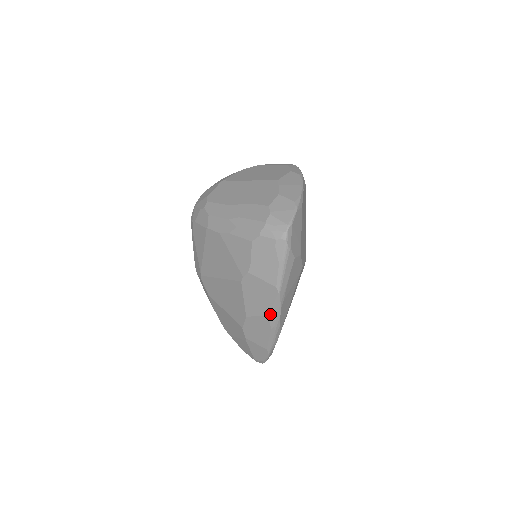
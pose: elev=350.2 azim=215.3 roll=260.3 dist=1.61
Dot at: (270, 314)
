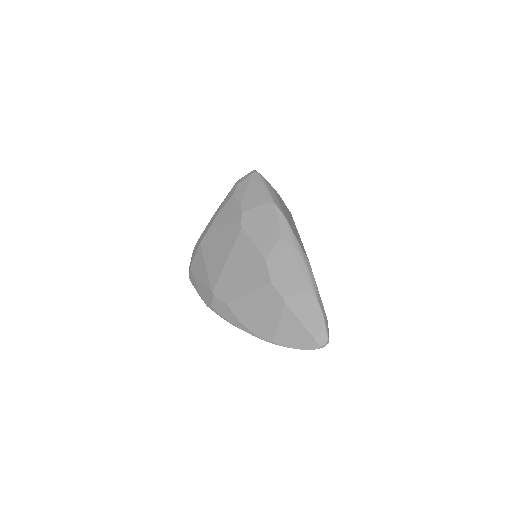
Dot at: (282, 233)
